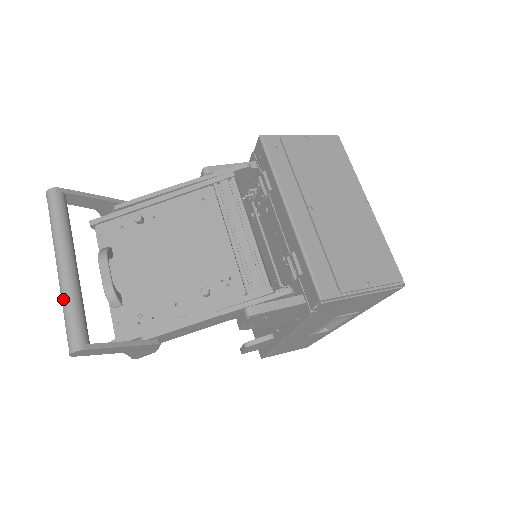
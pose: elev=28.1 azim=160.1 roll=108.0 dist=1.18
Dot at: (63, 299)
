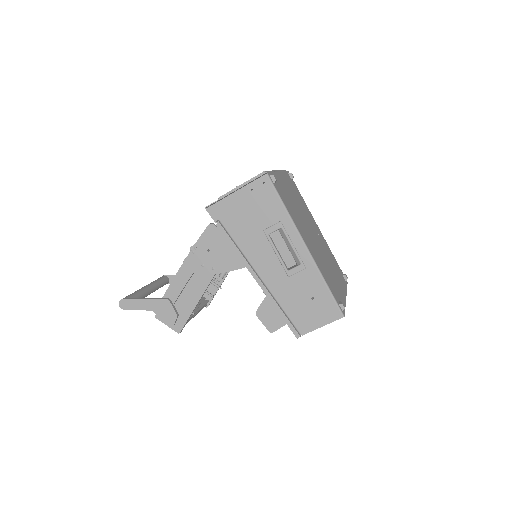
Dot at: occluded
